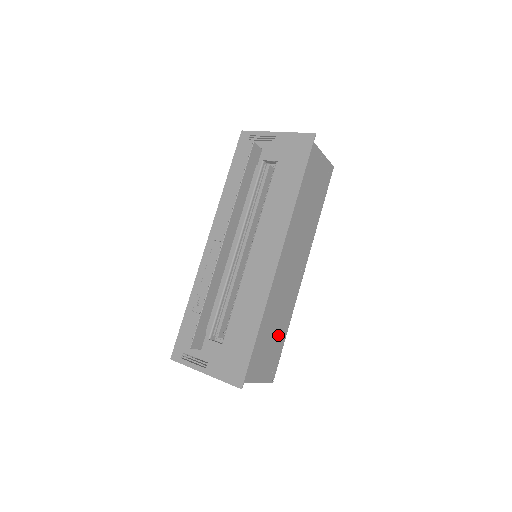
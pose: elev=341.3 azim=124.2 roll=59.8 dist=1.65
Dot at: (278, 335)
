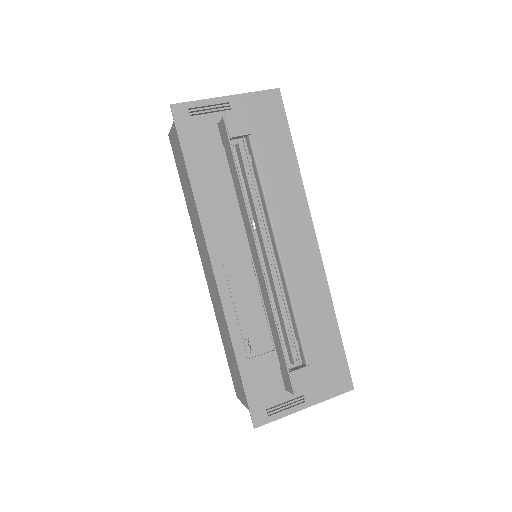
Dot at: occluded
